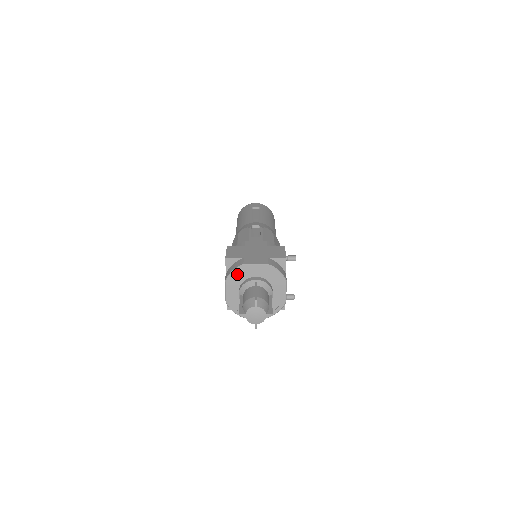
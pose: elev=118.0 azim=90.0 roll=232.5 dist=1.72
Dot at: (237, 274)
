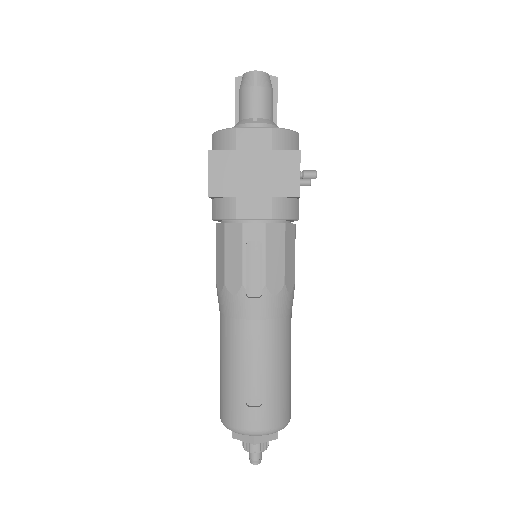
Dot at: occluded
